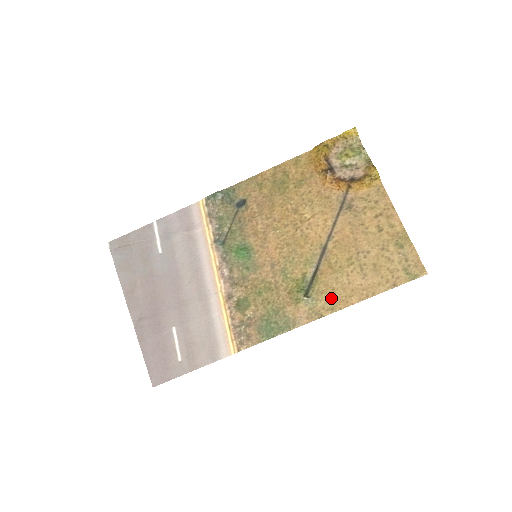
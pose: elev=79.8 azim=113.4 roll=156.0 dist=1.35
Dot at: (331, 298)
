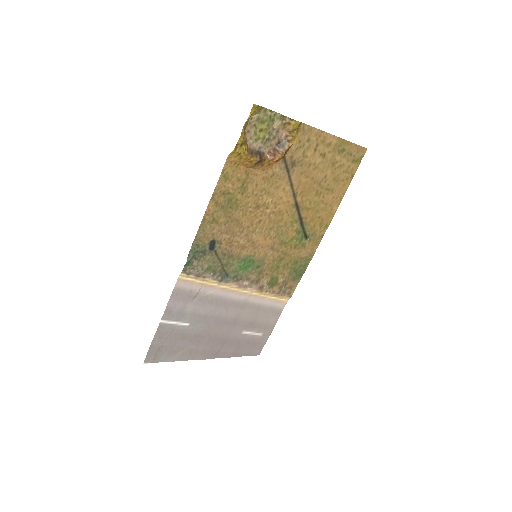
Dot at: (322, 223)
